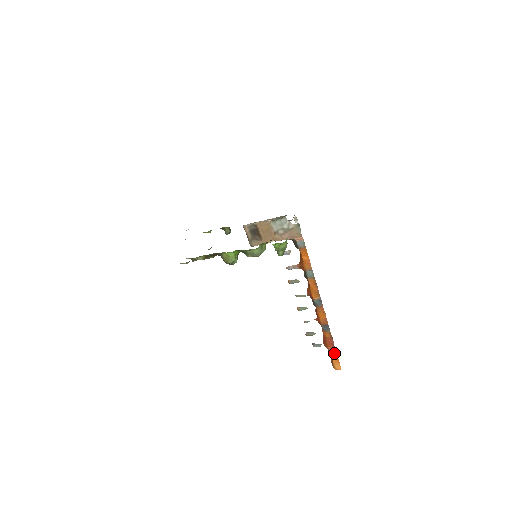
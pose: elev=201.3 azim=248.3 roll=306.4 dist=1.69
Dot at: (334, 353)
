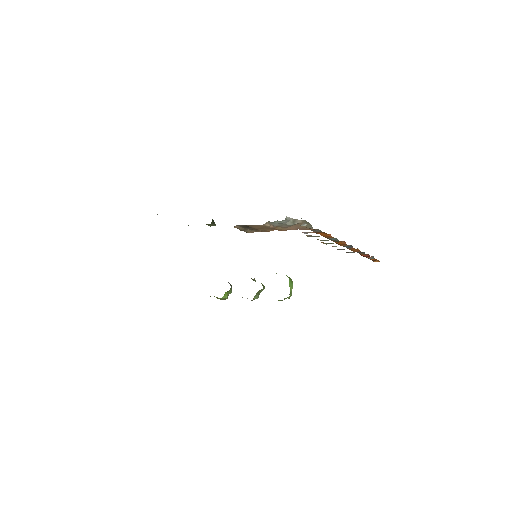
Dot at: (371, 258)
